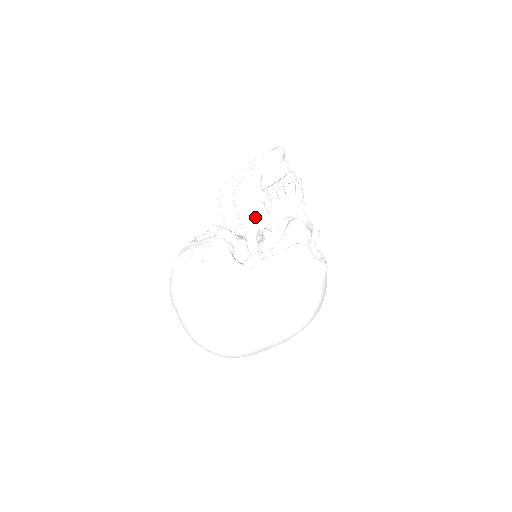
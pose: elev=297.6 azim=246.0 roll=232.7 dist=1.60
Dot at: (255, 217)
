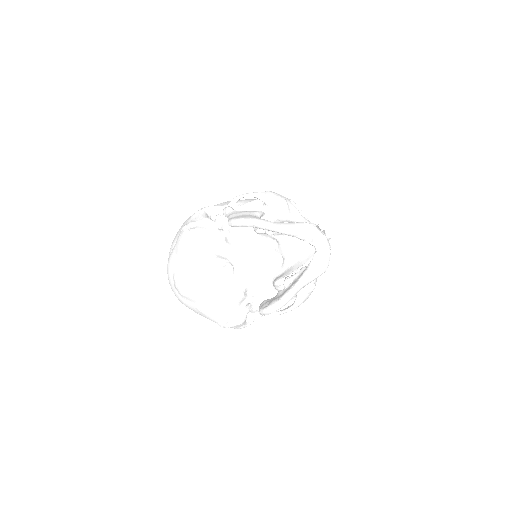
Dot at: occluded
